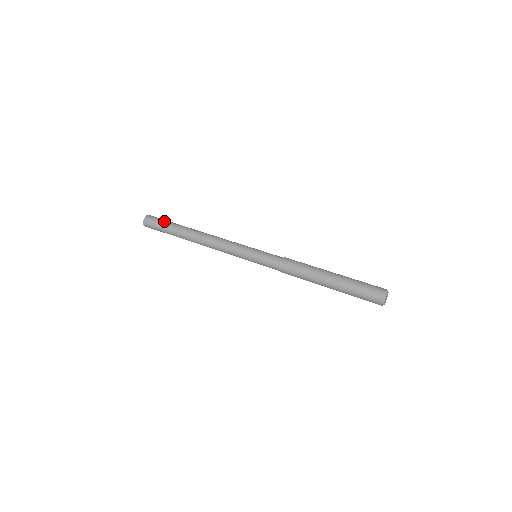
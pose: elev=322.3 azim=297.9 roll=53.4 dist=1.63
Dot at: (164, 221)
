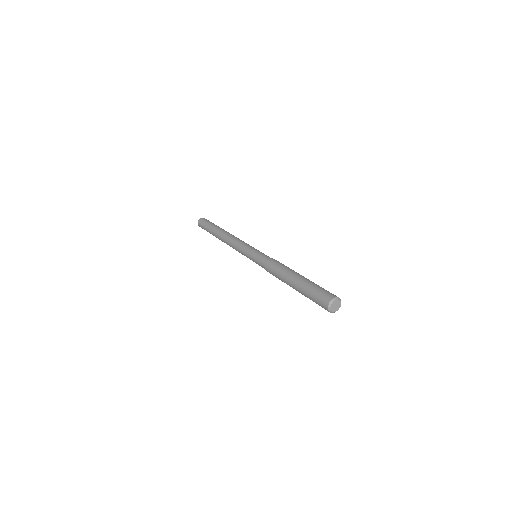
Dot at: (208, 223)
